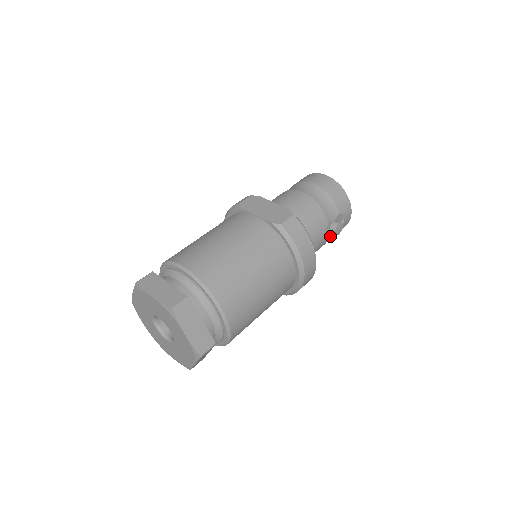
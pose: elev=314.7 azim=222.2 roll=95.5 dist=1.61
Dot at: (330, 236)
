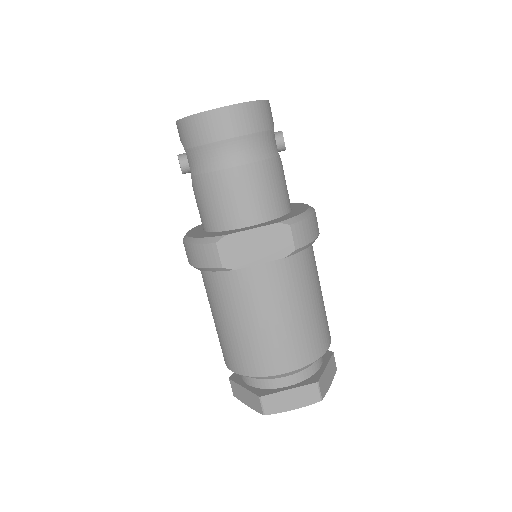
Dot at: occluded
